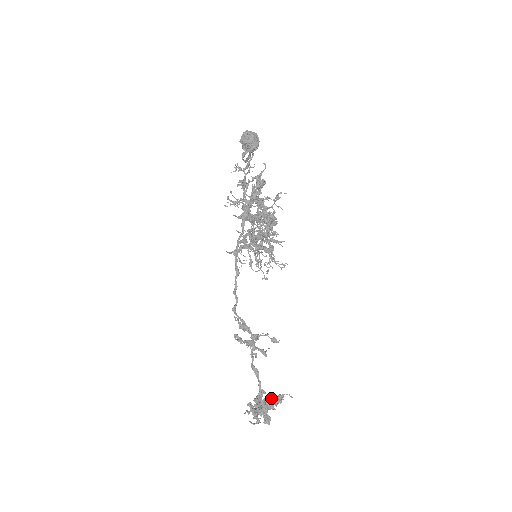
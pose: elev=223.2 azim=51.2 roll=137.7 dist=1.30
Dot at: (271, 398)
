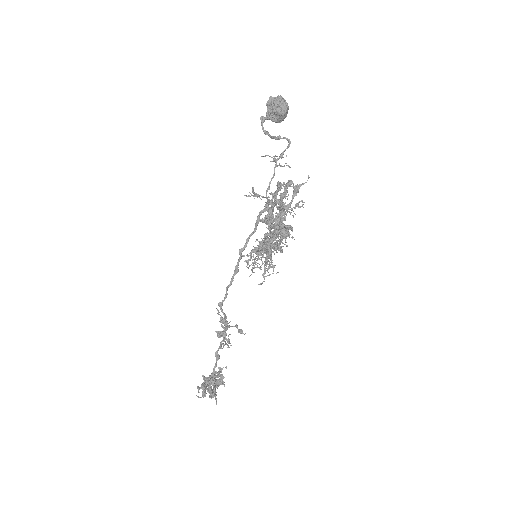
Dot at: (222, 379)
